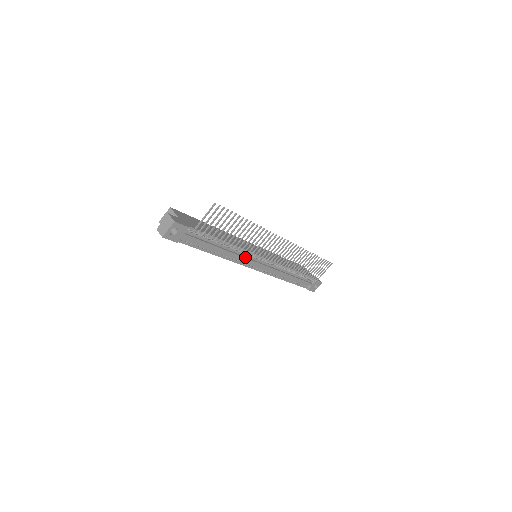
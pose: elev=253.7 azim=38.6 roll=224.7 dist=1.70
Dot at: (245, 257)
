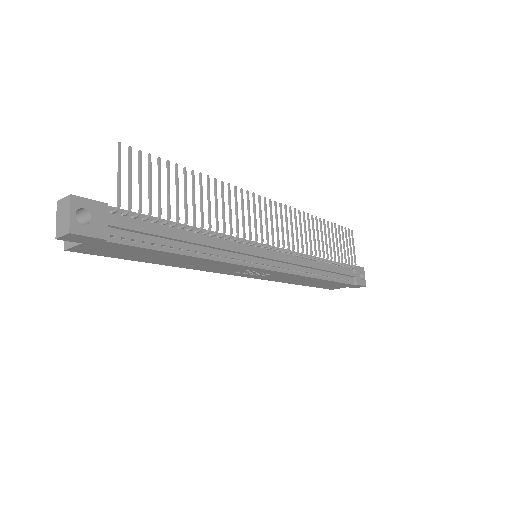
Dot at: (239, 248)
